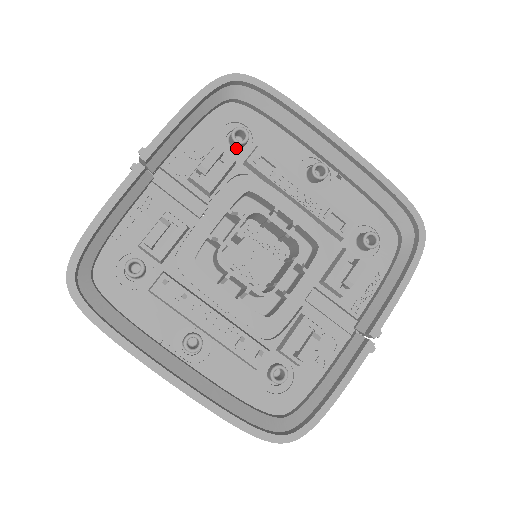
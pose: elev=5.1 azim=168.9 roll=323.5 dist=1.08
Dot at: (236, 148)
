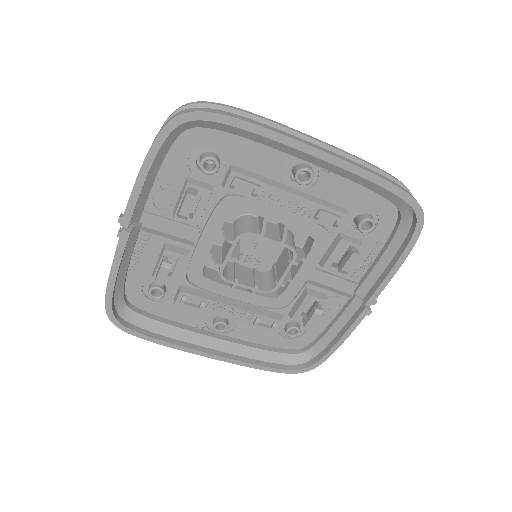
Dot at: occluded
